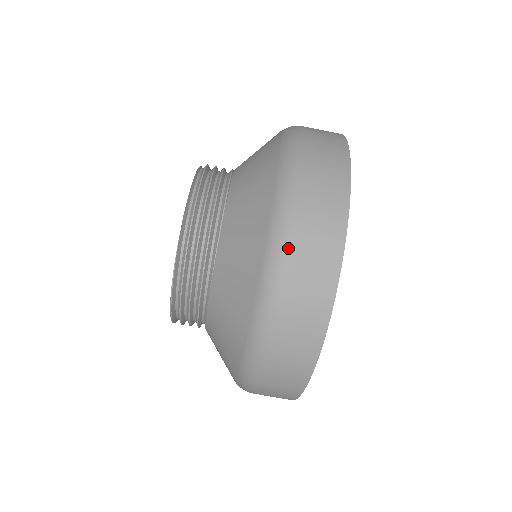
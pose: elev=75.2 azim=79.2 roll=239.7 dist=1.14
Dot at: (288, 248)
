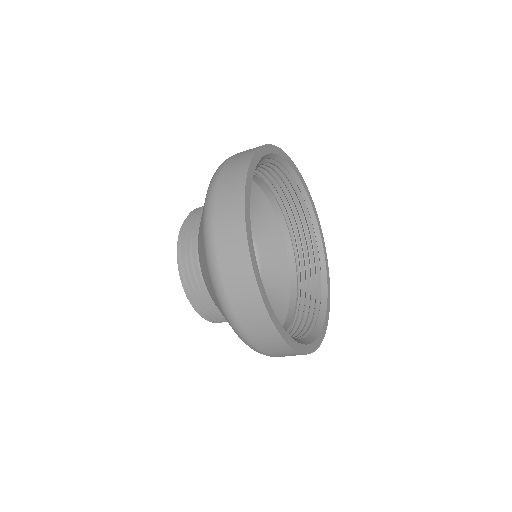
Dot at: (242, 332)
